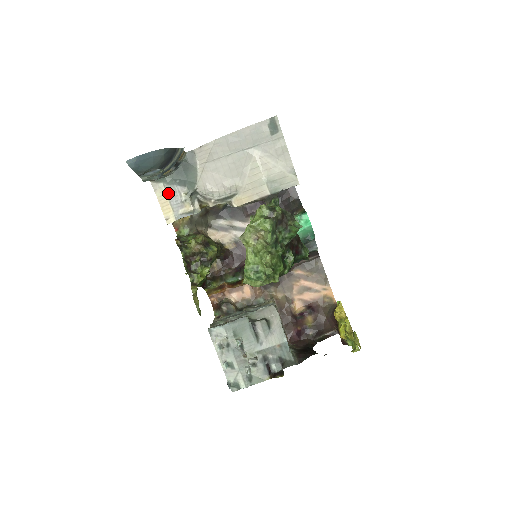
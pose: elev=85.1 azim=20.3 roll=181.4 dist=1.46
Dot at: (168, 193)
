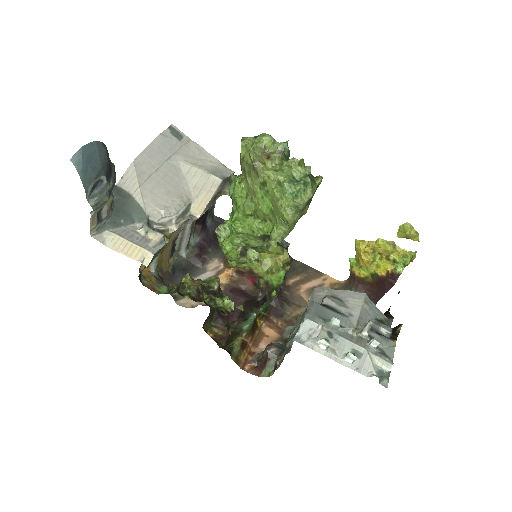
Dot at: (121, 235)
